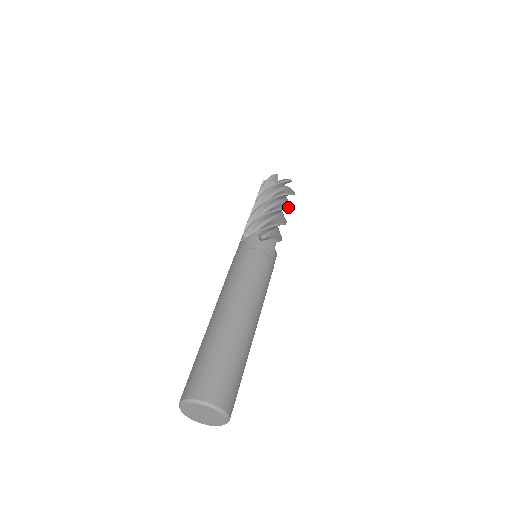
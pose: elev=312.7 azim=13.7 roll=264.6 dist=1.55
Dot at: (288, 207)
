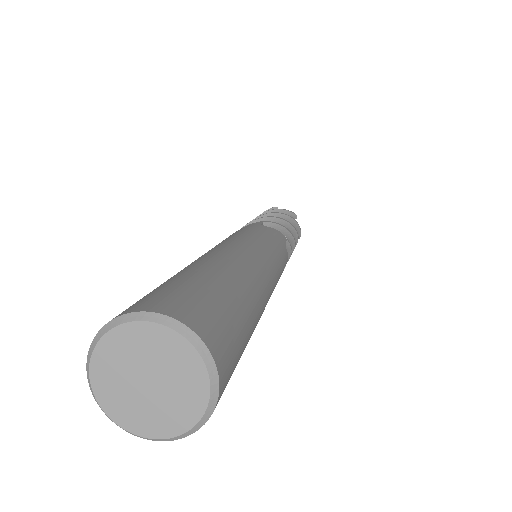
Dot at: (296, 230)
